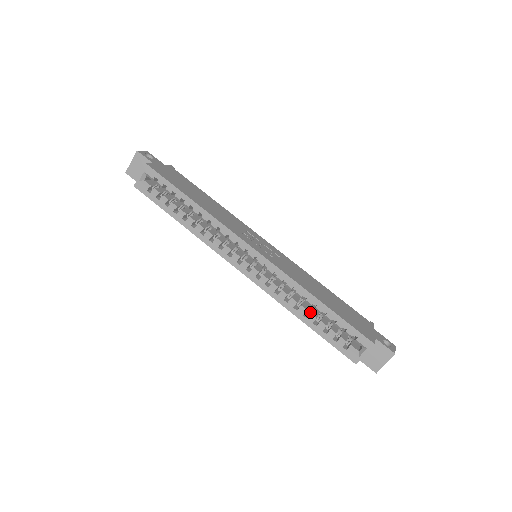
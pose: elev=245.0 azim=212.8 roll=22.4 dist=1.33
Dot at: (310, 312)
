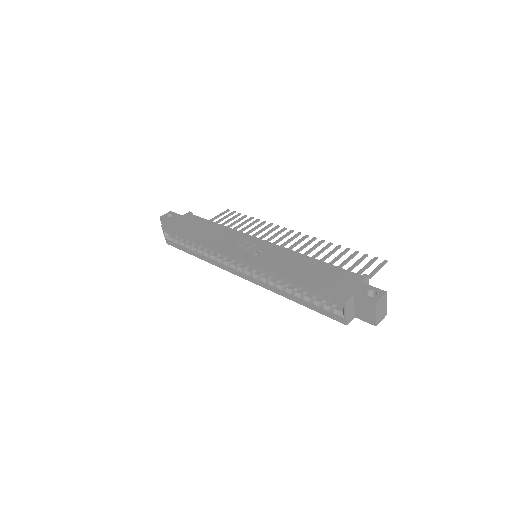
Dot at: (297, 290)
